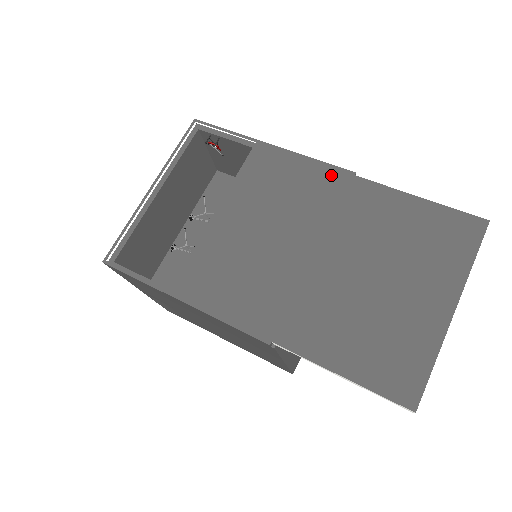
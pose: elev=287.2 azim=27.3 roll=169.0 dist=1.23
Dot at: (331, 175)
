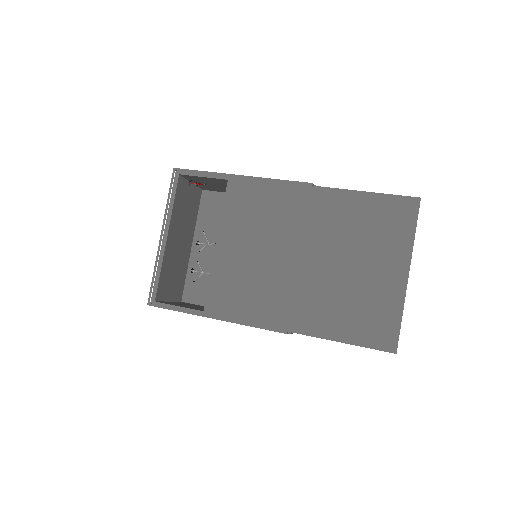
Dot at: (294, 190)
